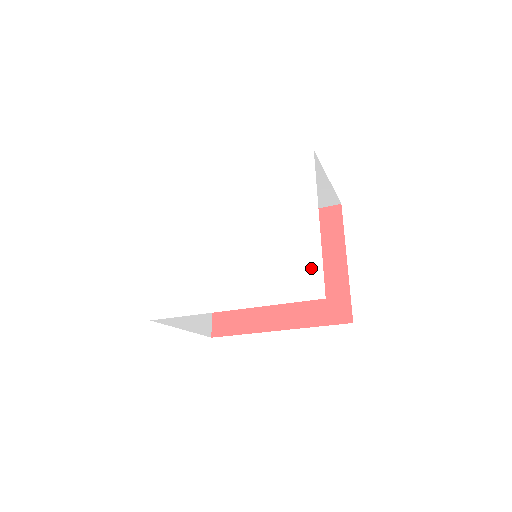
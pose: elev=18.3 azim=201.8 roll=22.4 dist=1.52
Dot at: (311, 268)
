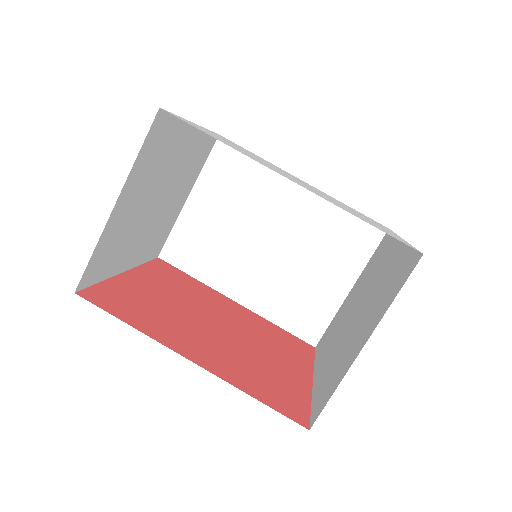
Dot at: occluded
